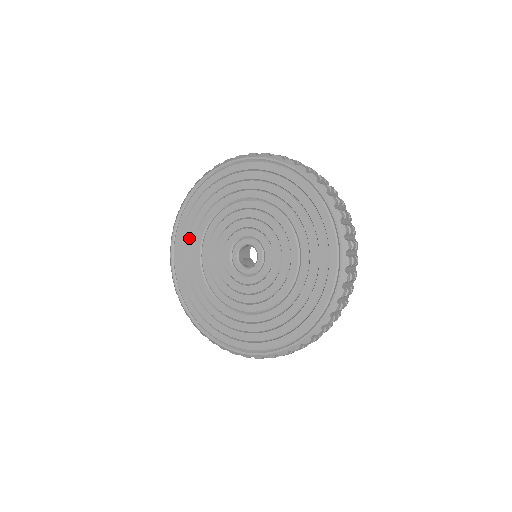
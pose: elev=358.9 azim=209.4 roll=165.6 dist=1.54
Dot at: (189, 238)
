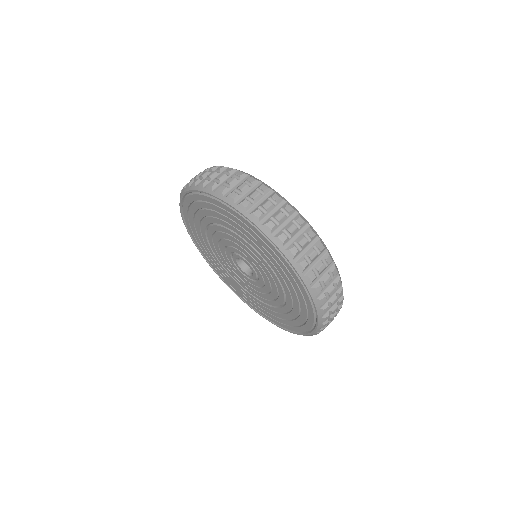
Dot at: (195, 216)
